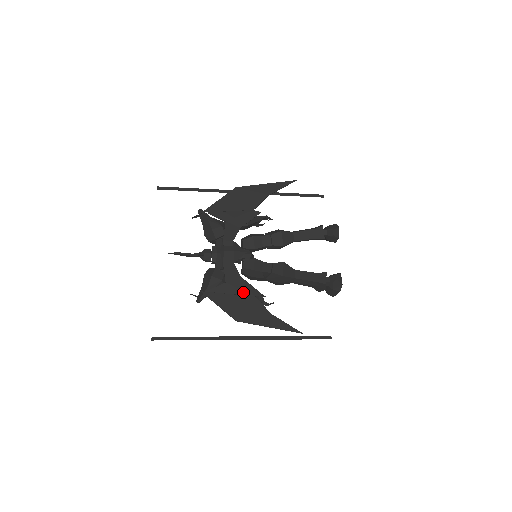
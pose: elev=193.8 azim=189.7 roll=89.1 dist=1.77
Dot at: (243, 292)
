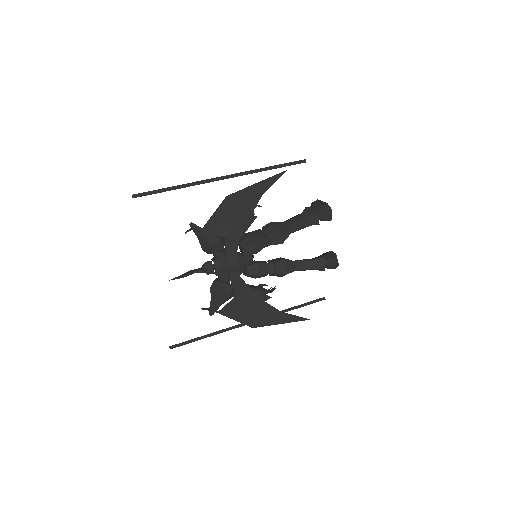
Dot at: (254, 301)
